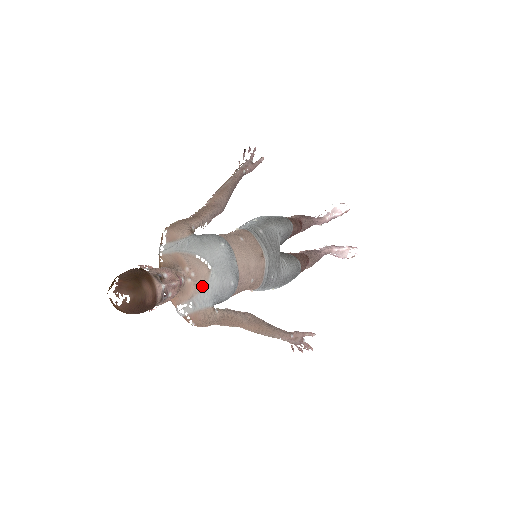
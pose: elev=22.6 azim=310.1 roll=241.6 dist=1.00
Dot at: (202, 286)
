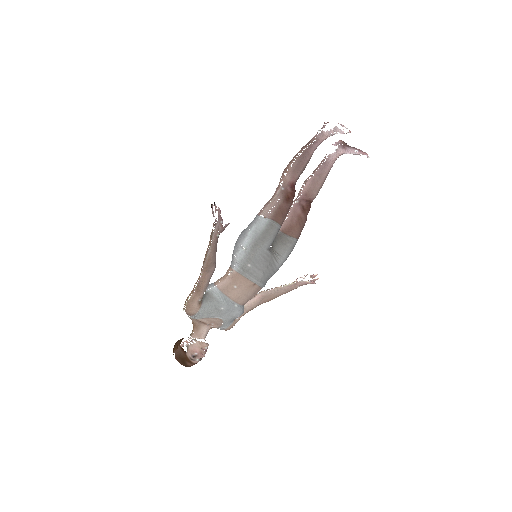
Dot at: (221, 324)
